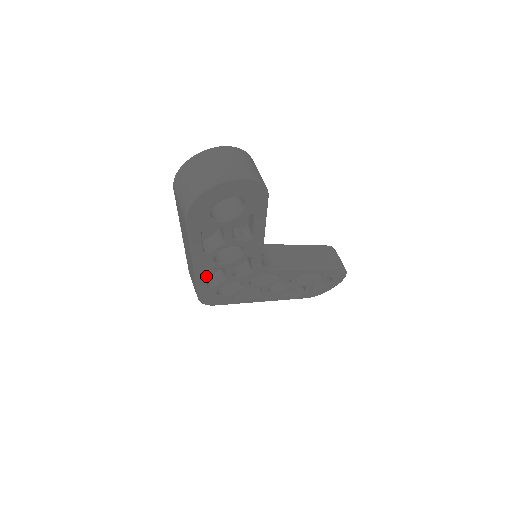
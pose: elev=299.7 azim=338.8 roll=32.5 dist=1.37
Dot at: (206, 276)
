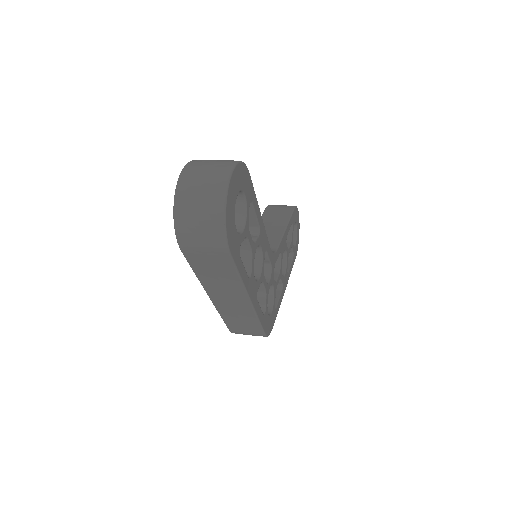
Dot at: (258, 304)
